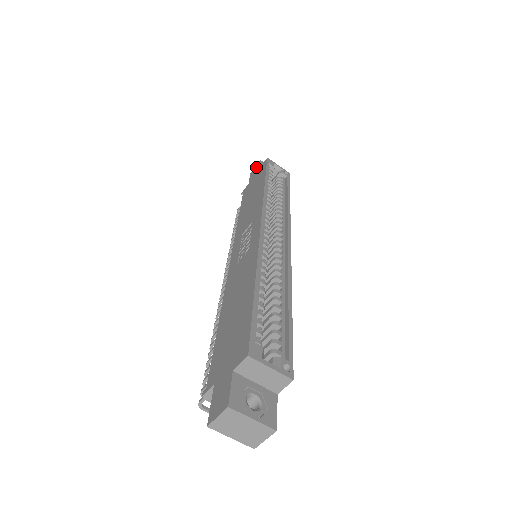
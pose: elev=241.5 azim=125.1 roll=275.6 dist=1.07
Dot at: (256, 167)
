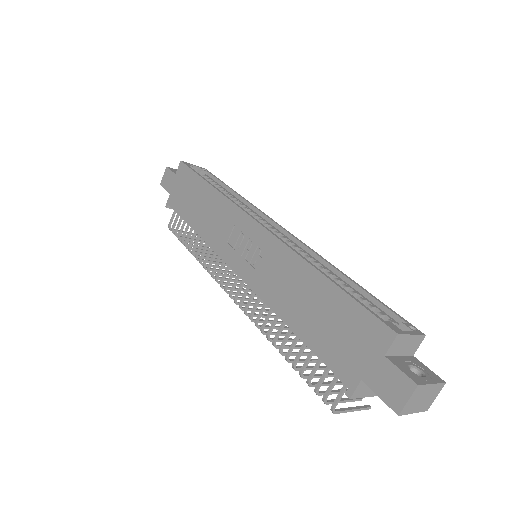
Dot at: (166, 175)
